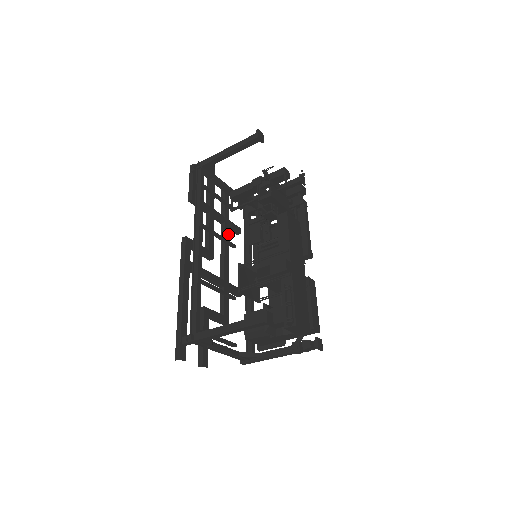
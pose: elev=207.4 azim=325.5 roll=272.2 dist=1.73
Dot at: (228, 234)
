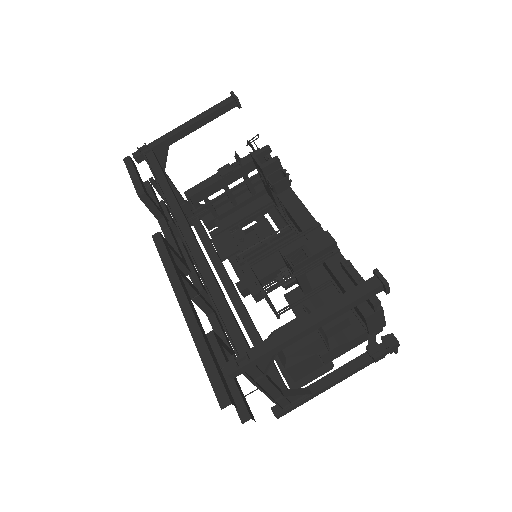
Dot at: (187, 251)
